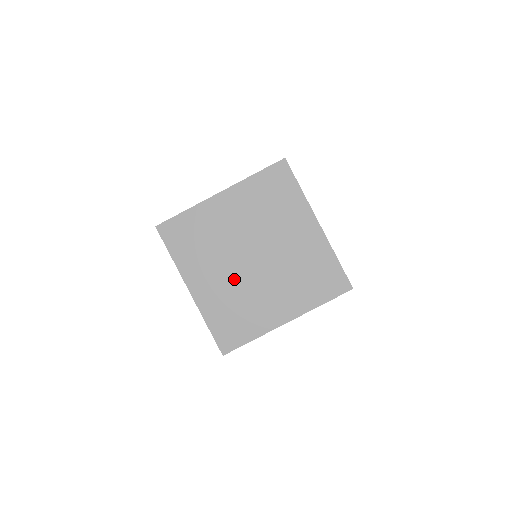
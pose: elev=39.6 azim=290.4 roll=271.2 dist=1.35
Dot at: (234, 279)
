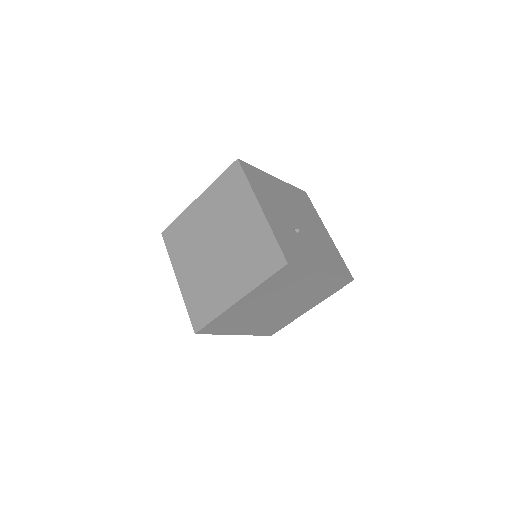
Dot at: (204, 267)
